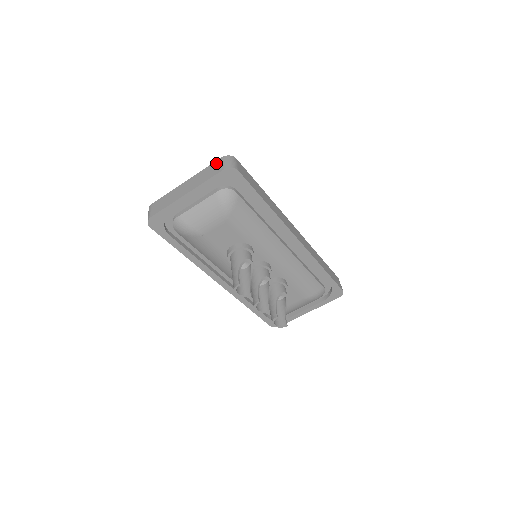
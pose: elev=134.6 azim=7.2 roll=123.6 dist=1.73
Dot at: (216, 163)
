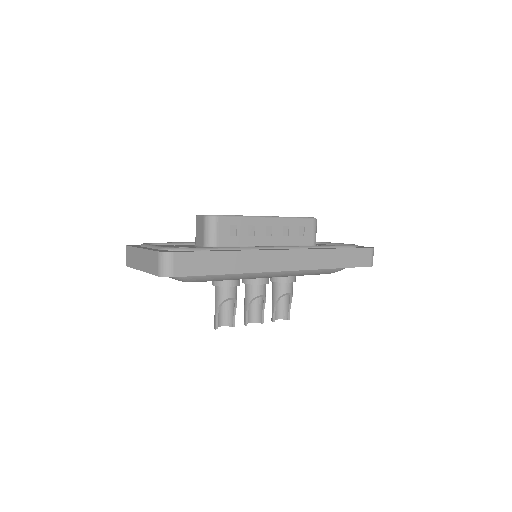
Dot at: (154, 256)
